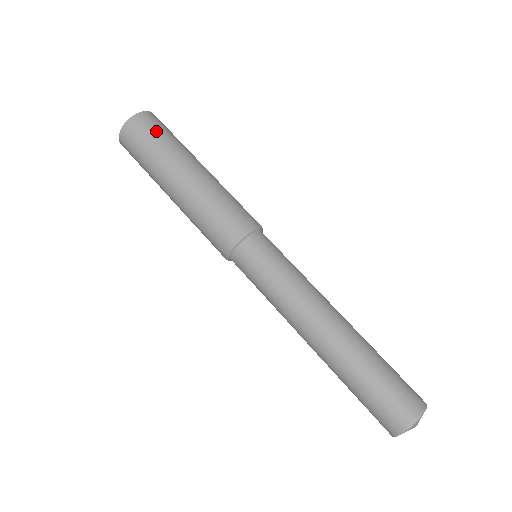
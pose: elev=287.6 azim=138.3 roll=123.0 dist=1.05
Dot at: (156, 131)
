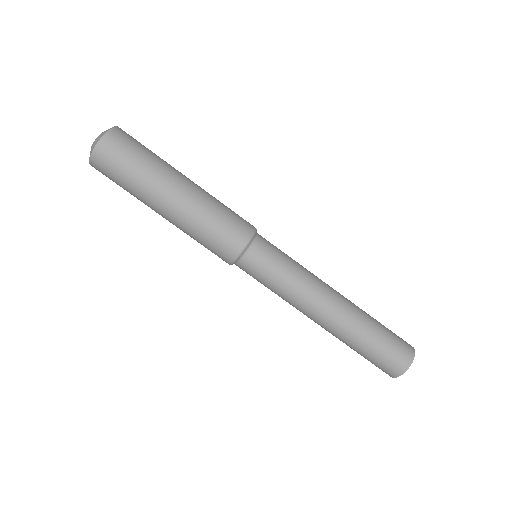
Dot at: (134, 149)
